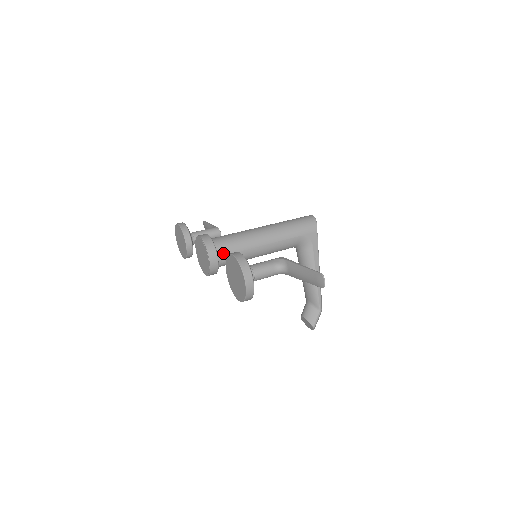
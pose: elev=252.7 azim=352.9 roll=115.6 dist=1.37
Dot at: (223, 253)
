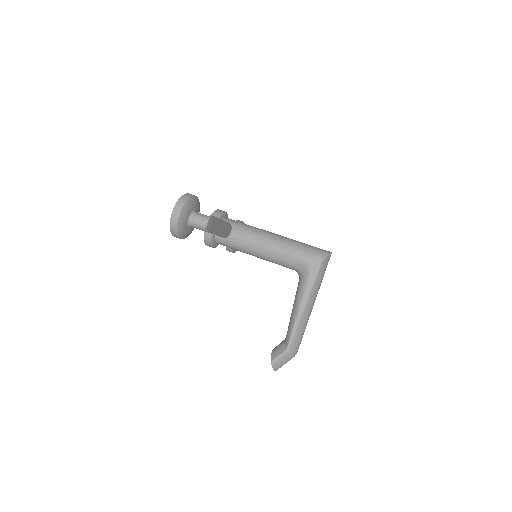
Dot at: occluded
